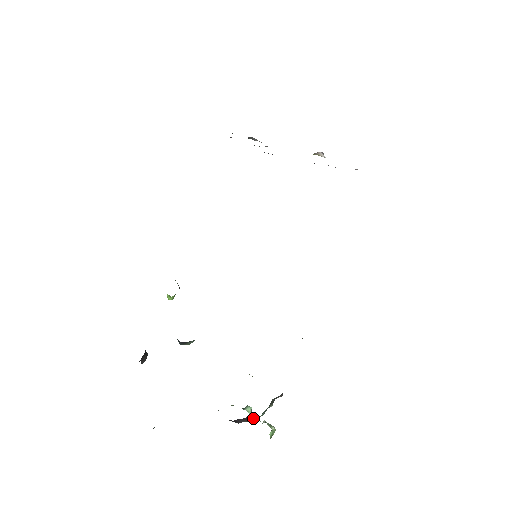
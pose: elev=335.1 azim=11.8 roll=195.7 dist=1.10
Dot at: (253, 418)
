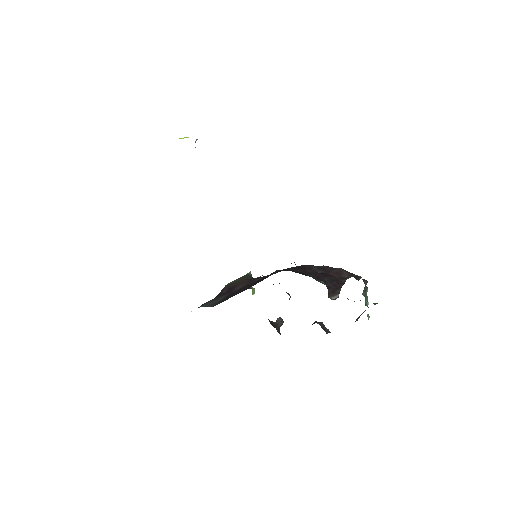
Dot at: (361, 314)
